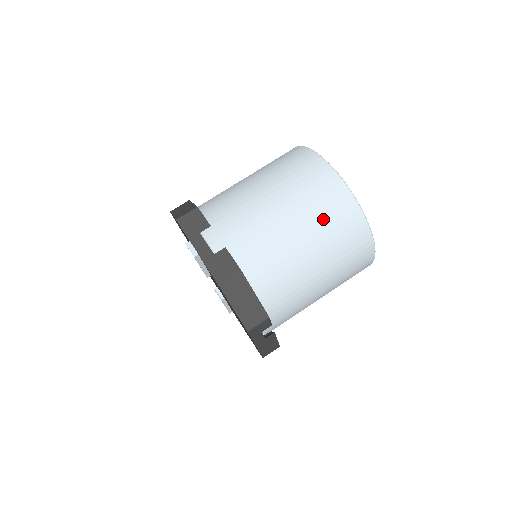
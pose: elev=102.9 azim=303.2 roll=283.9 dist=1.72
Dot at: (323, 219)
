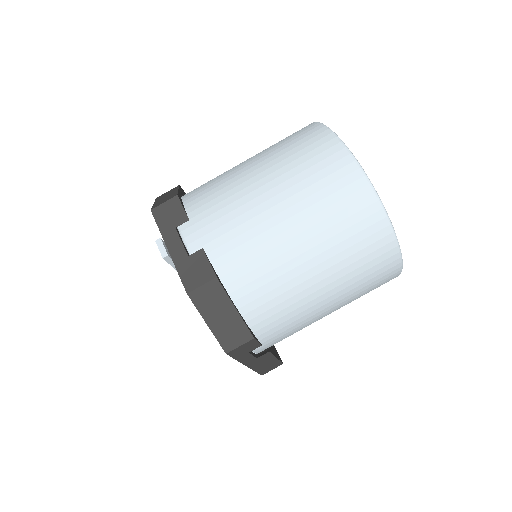
Dot at: (331, 218)
